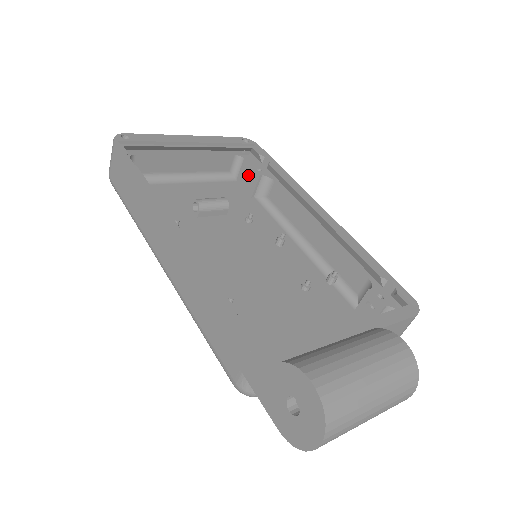
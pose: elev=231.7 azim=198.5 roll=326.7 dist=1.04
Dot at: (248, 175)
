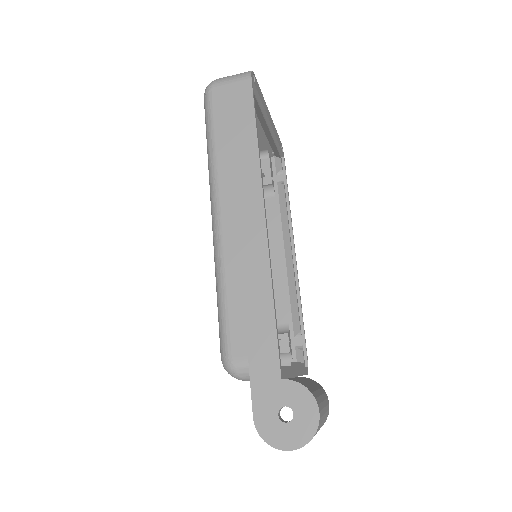
Dot at: (262, 172)
